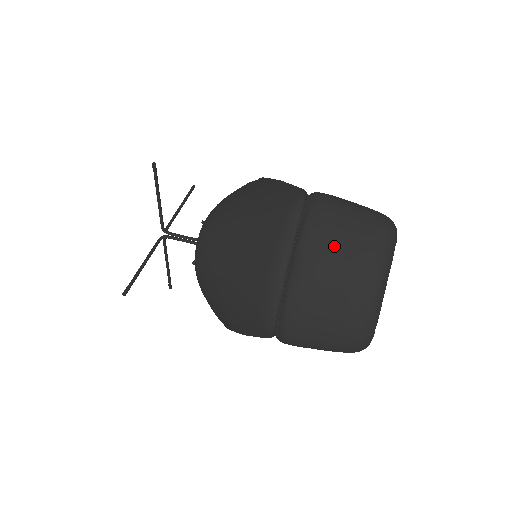
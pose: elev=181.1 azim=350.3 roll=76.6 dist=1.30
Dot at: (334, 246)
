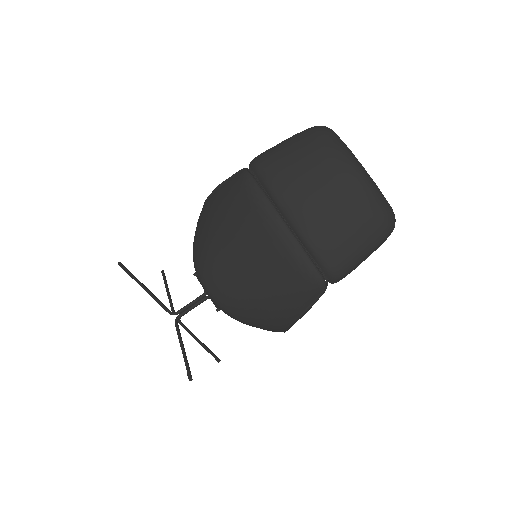
Dot at: (300, 175)
